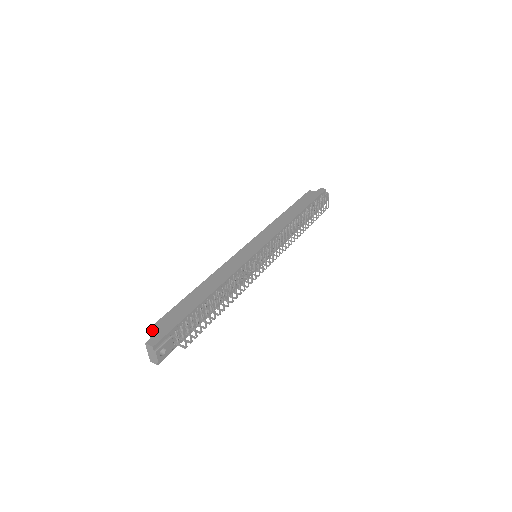
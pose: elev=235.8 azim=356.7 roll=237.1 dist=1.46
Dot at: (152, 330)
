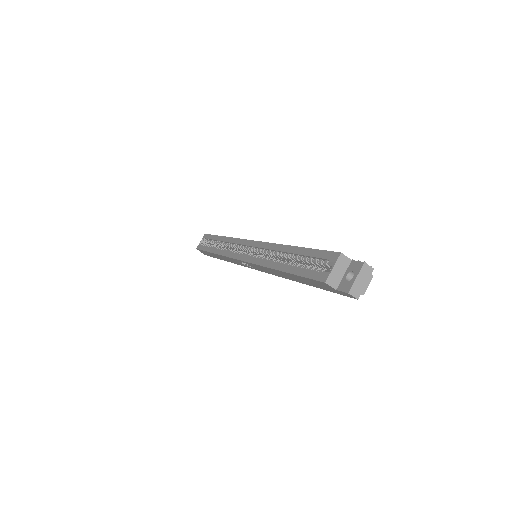
Dot at: occluded
